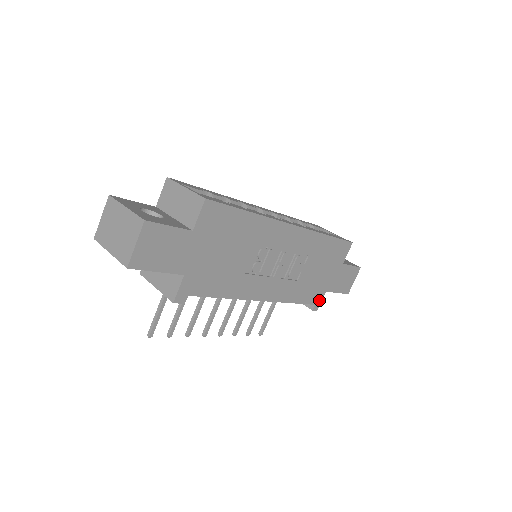
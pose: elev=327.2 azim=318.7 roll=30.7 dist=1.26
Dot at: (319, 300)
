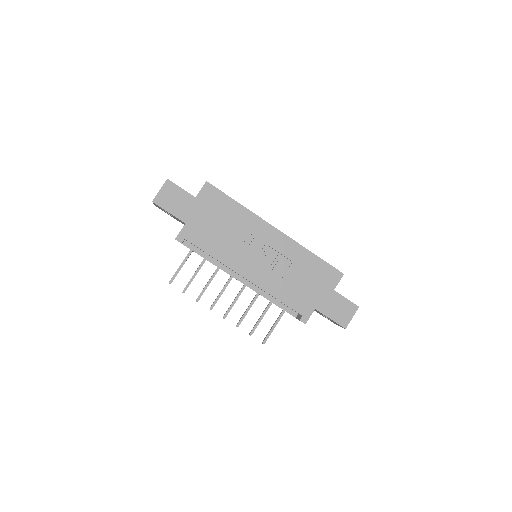
Dot at: (307, 314)
